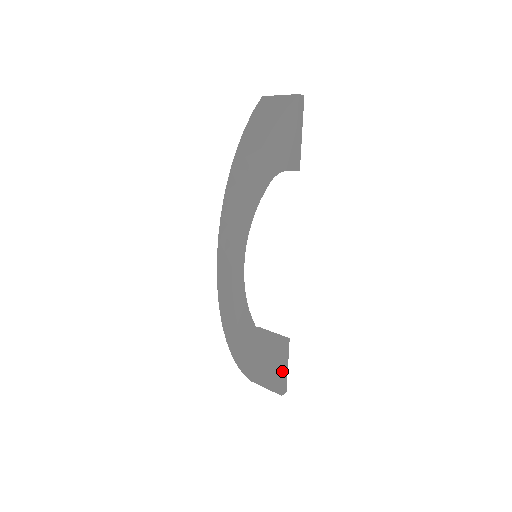
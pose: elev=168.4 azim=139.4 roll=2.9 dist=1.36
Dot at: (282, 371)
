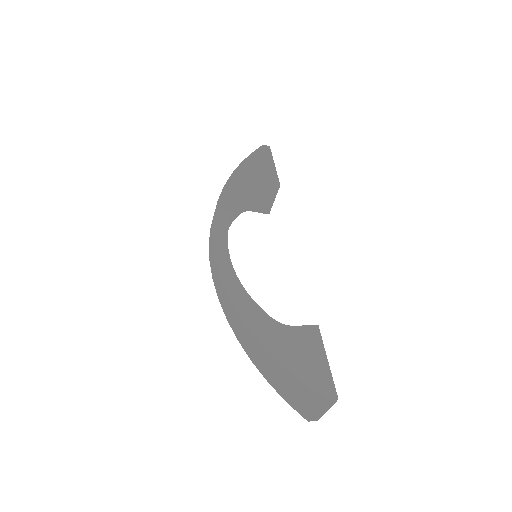
Dot at: (317, 364)
